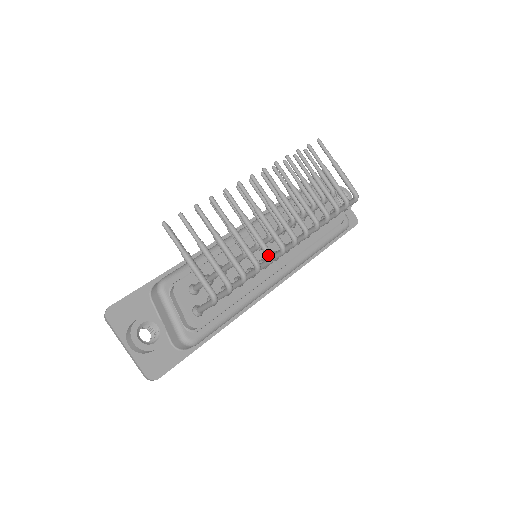
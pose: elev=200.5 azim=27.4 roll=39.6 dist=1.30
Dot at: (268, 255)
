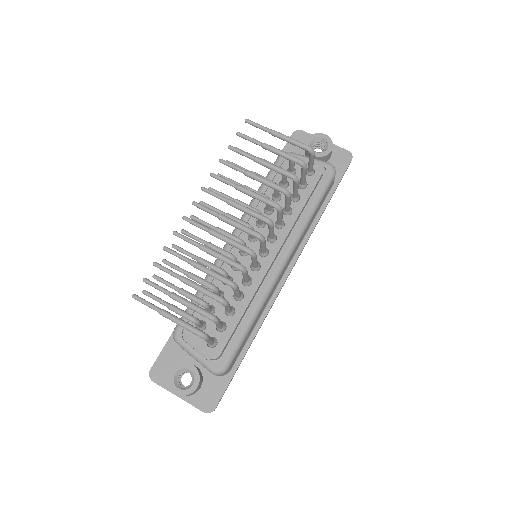
Dot at: (237, 268)
